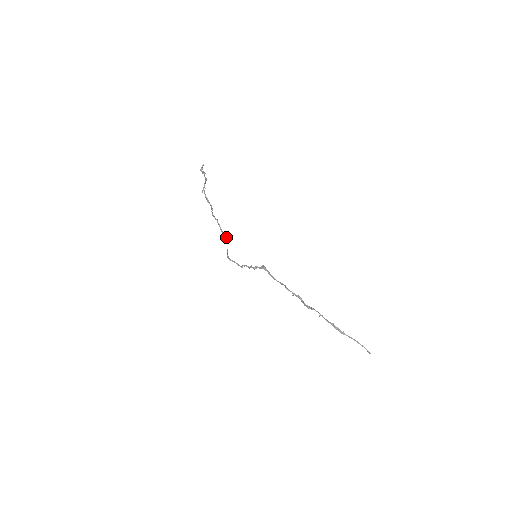
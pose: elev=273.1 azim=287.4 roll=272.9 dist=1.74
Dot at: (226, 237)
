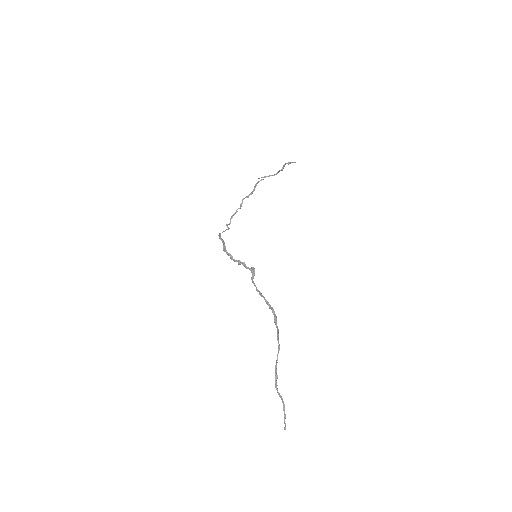
Dot at: occluded
